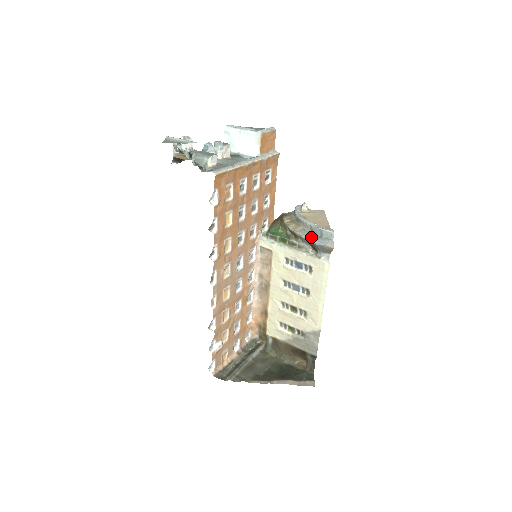
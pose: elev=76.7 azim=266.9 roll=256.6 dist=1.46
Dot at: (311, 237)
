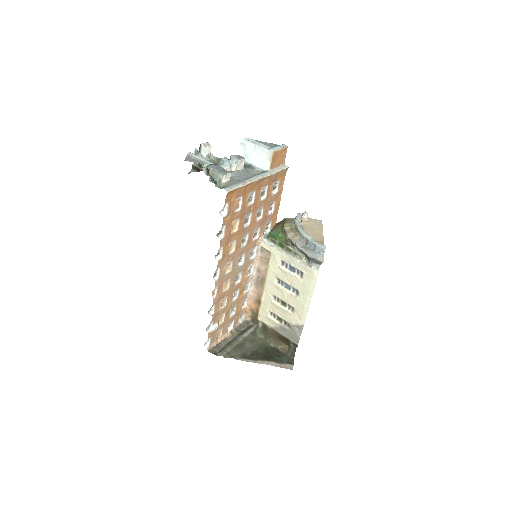
Dot at: (305, 249)
